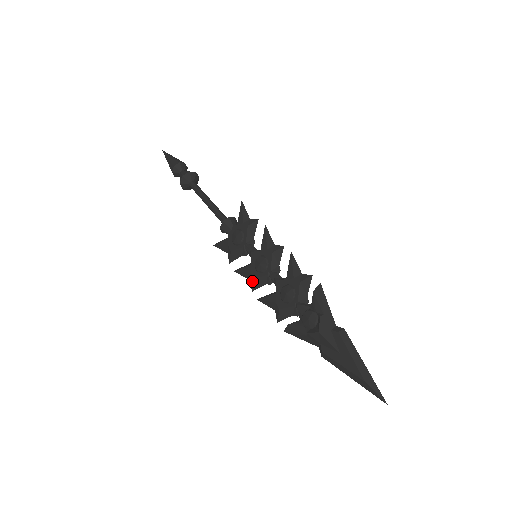
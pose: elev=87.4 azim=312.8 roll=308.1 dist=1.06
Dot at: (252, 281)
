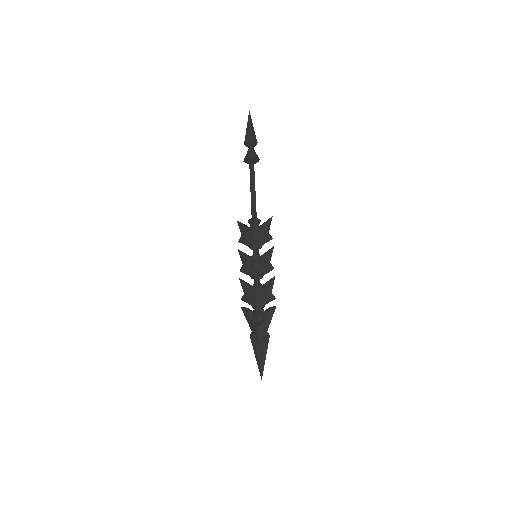
Dot at: (244, 267)
